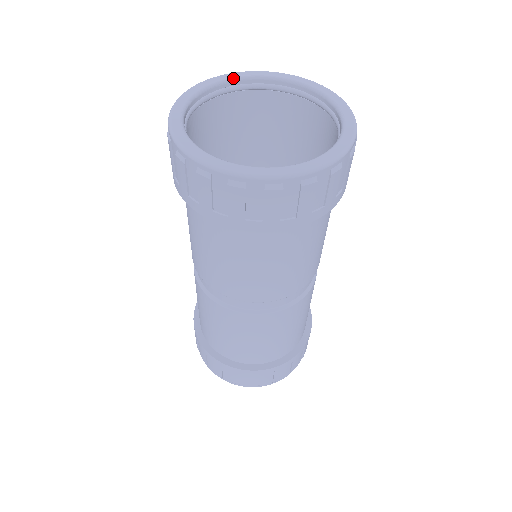
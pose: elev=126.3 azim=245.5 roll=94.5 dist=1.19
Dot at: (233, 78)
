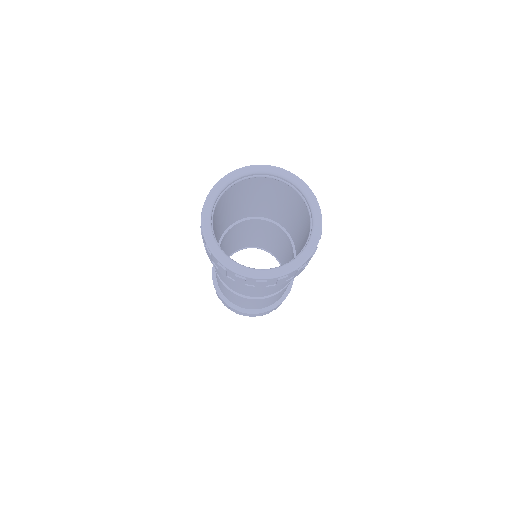
Dot at: (231, 181)
